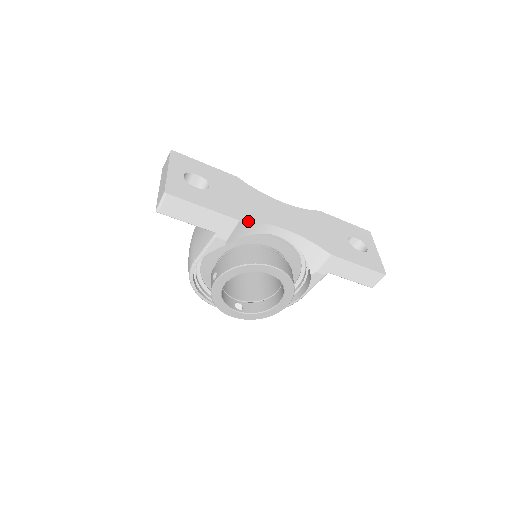
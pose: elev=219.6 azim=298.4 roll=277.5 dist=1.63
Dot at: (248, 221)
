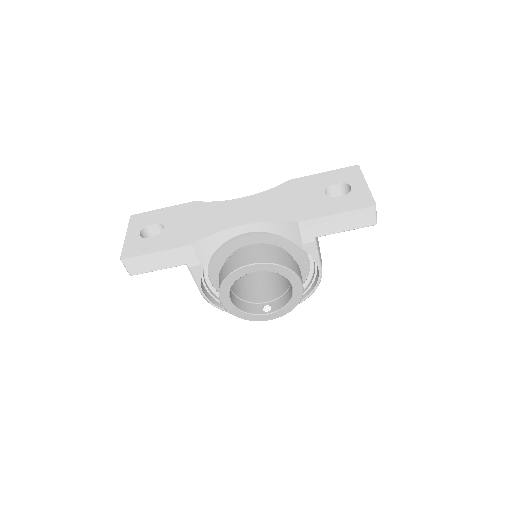
Dot at: (201, 240)
